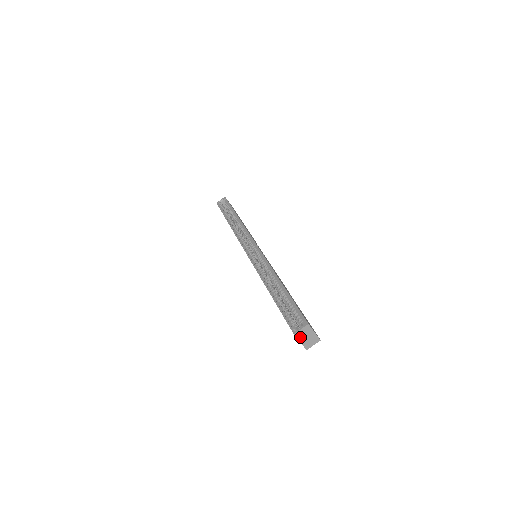
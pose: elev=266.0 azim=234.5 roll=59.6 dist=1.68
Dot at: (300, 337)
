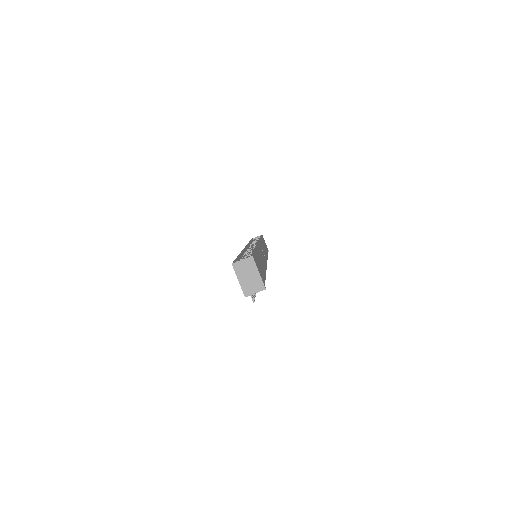
Dot at: (239, 272)
